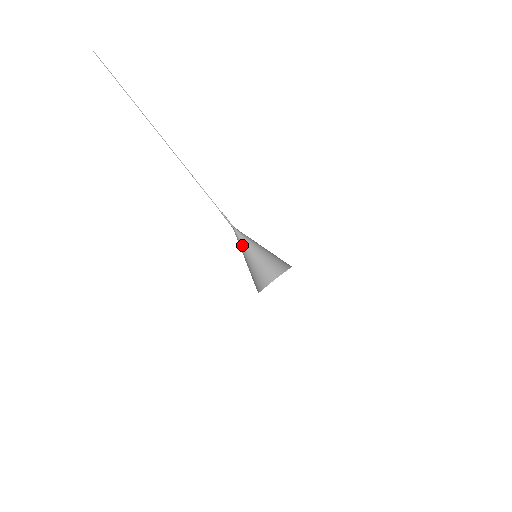
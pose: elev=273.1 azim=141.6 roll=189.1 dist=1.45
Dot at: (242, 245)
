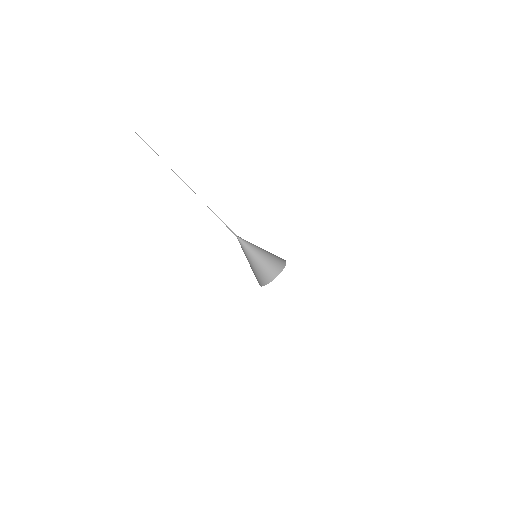
Dot at: (244, 250)
